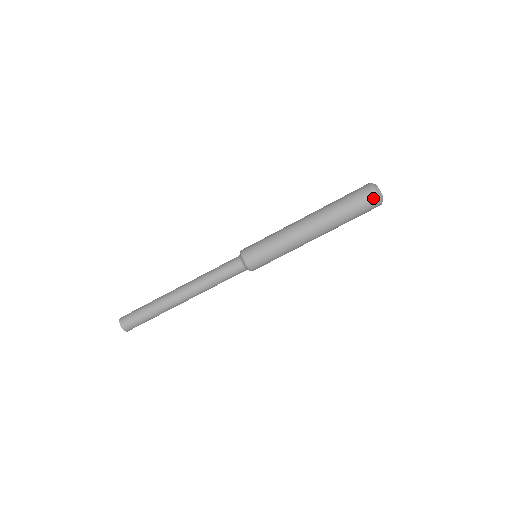
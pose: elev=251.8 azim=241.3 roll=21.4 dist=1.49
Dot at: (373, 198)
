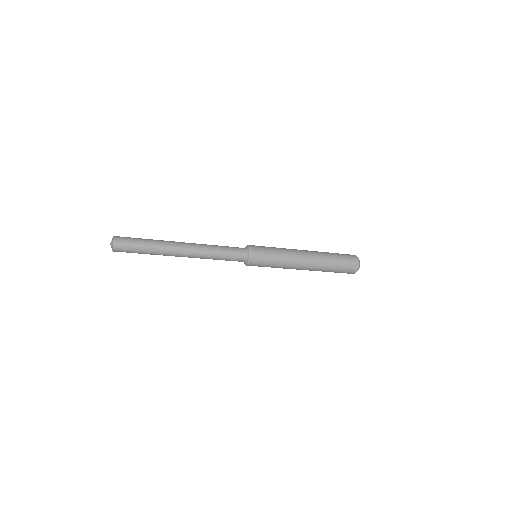
Dot at: (348, 273)
